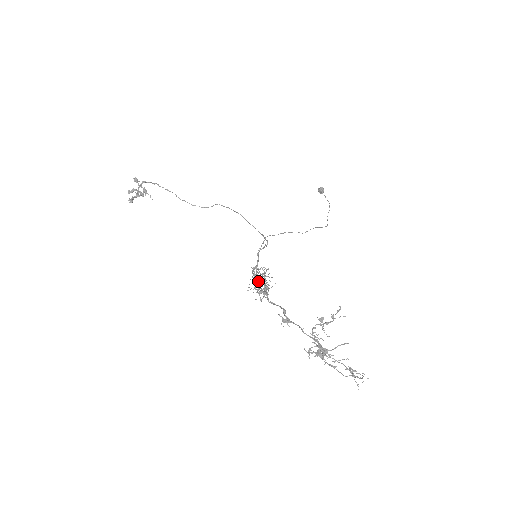
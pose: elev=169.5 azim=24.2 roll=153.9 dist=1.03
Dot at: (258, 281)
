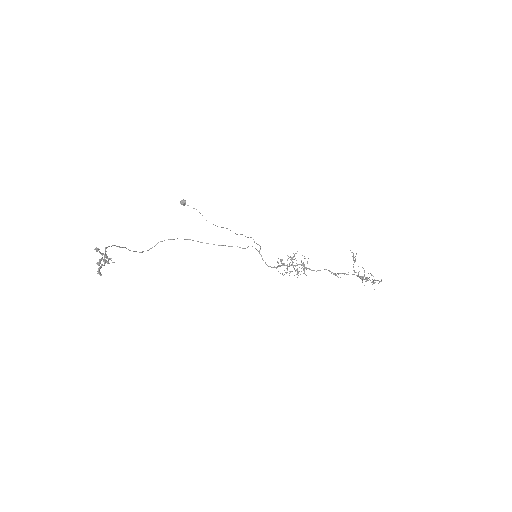
Dot at: occluded
